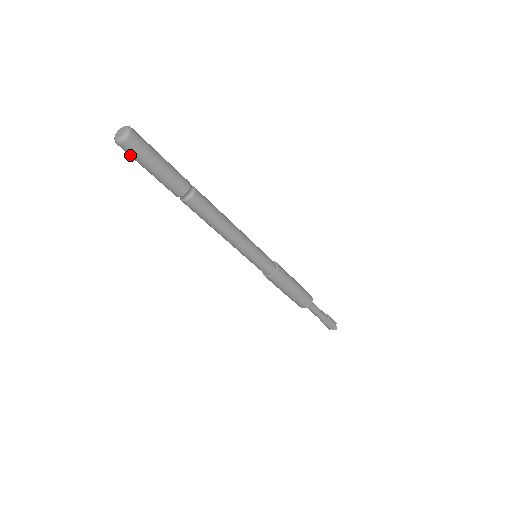
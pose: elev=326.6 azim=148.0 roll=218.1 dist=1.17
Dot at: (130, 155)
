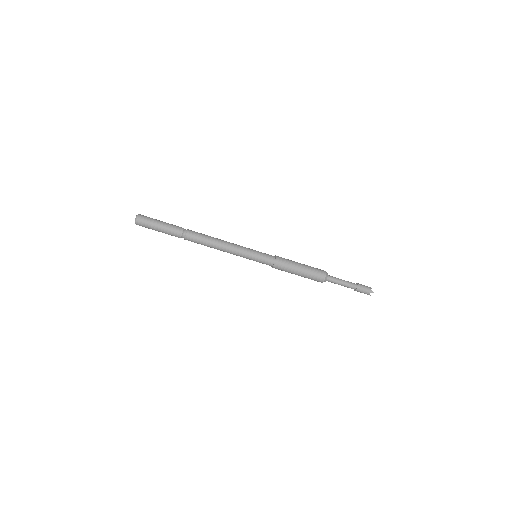
Dot at: occluded
